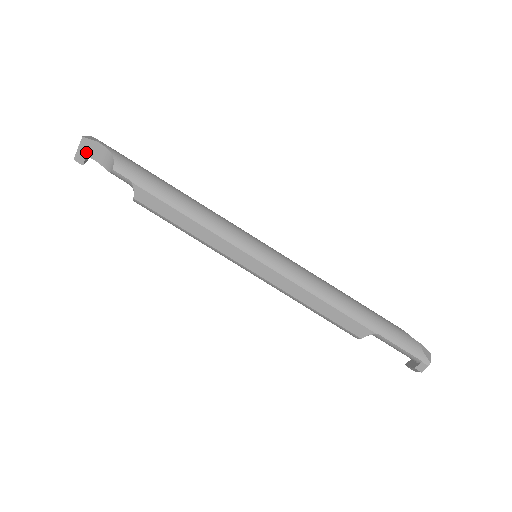
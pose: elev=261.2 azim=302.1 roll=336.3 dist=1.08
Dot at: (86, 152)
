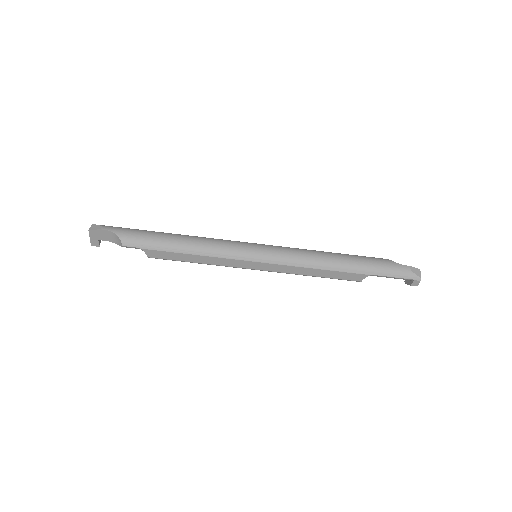
Dot at: (97, 238)
